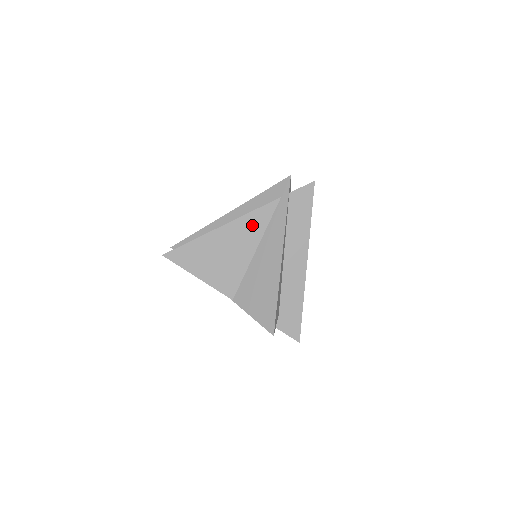
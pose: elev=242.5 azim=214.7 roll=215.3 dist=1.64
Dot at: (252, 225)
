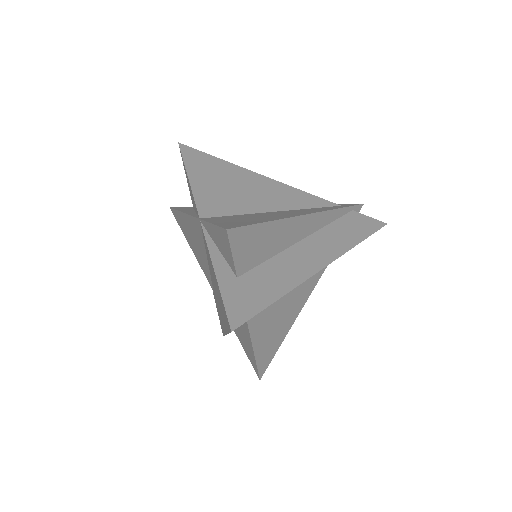
Dot at: (291, 196)
